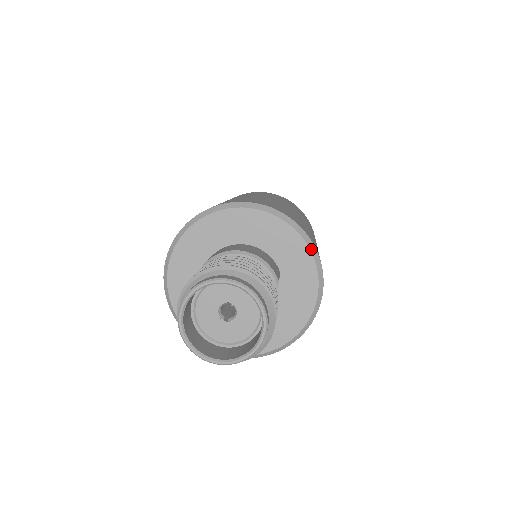
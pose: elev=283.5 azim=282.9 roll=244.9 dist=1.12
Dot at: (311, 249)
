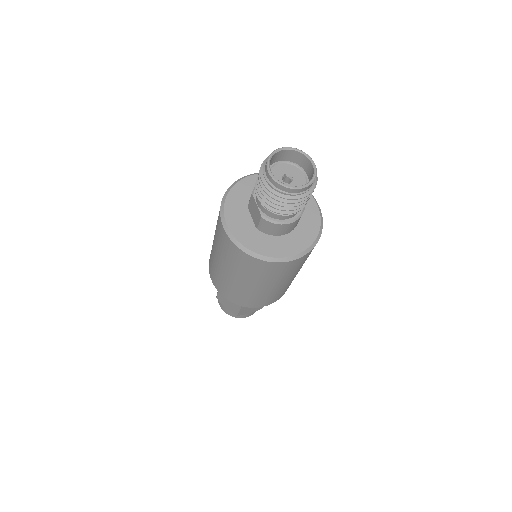
Dot at: occluded
